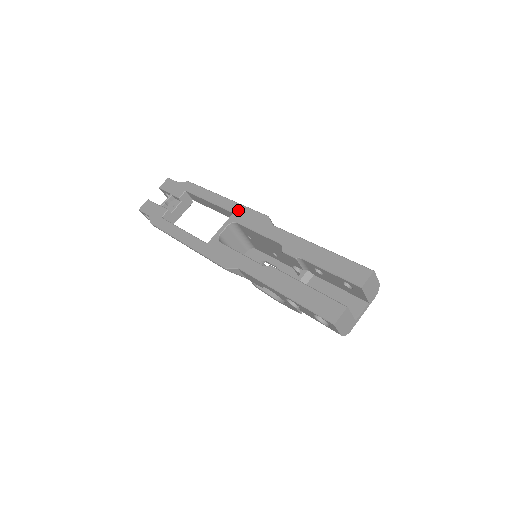
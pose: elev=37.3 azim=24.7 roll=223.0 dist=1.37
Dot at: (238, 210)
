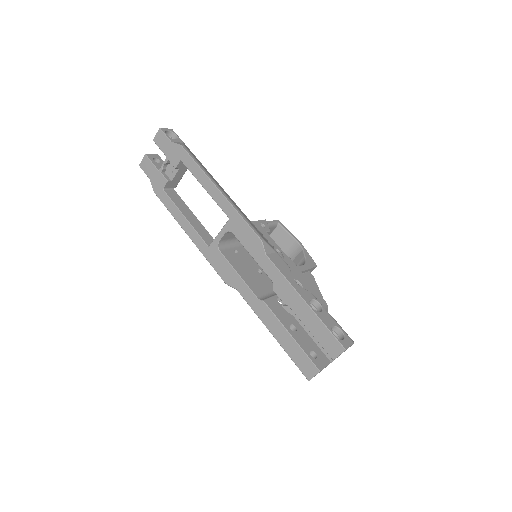
Dot at: (233, 218)
